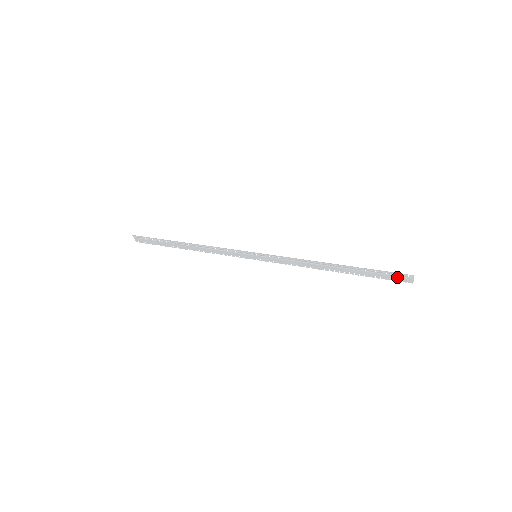
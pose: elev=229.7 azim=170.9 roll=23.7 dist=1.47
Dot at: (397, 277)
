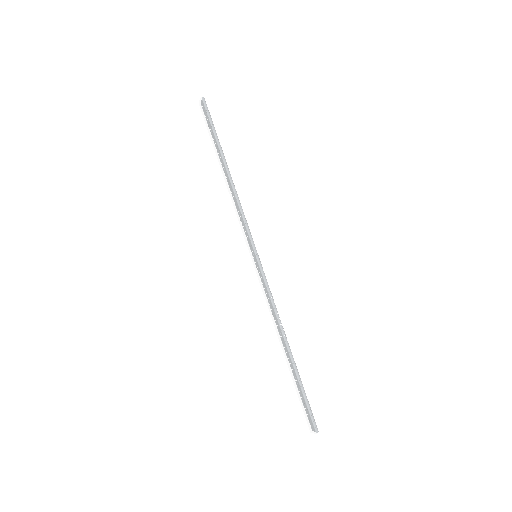
Dot at: (309, 416)
